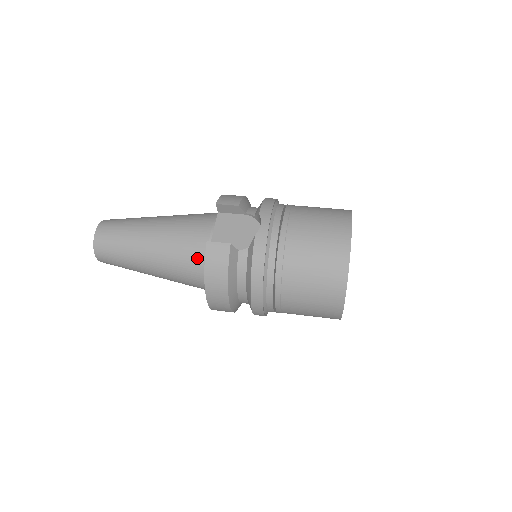
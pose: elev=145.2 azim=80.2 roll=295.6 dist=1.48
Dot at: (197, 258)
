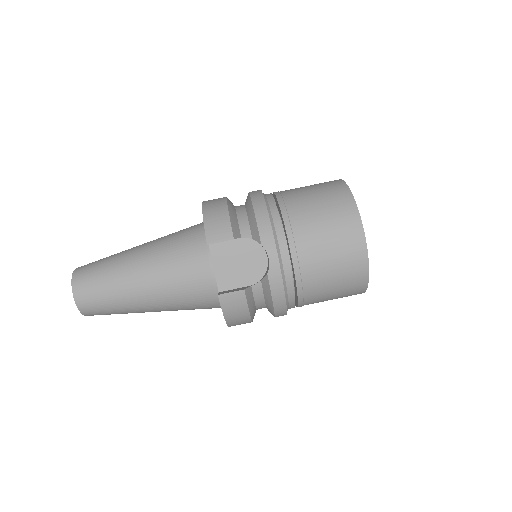
Dot at: (206, 299)
